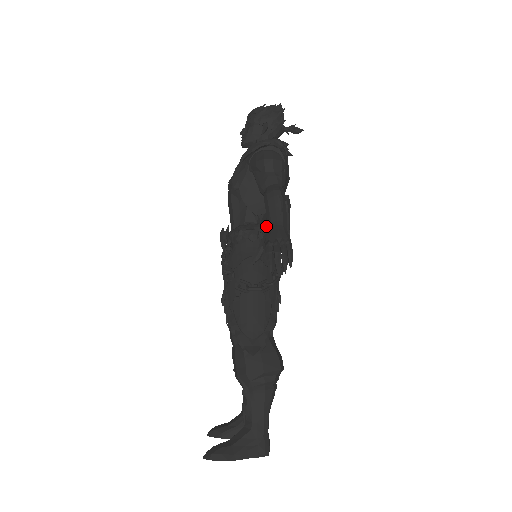
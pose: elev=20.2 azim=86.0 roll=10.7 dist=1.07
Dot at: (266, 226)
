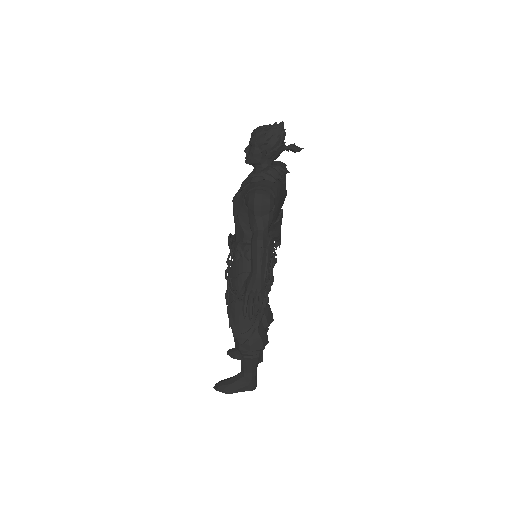
Dot at: occluded
